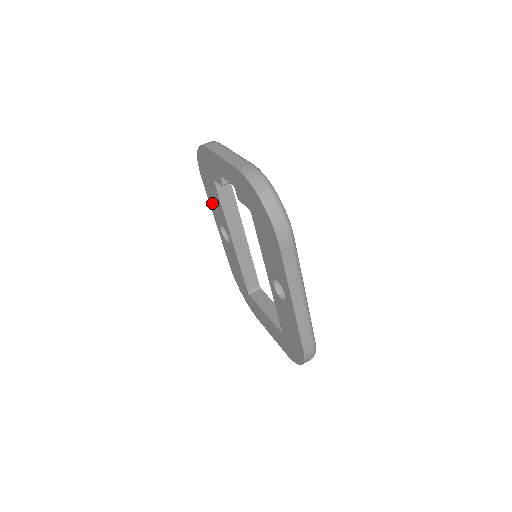
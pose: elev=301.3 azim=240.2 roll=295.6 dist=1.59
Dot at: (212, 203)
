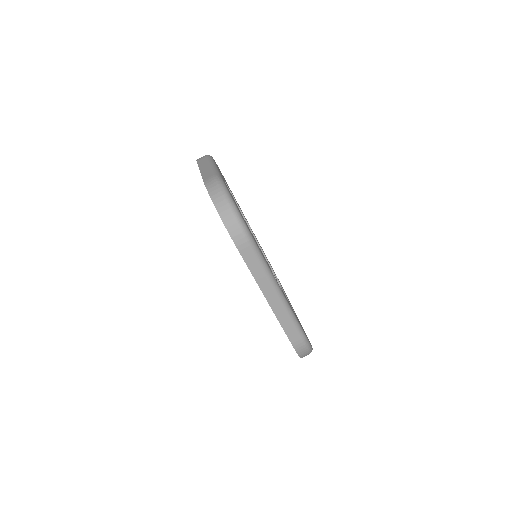
Dot at: occluded
